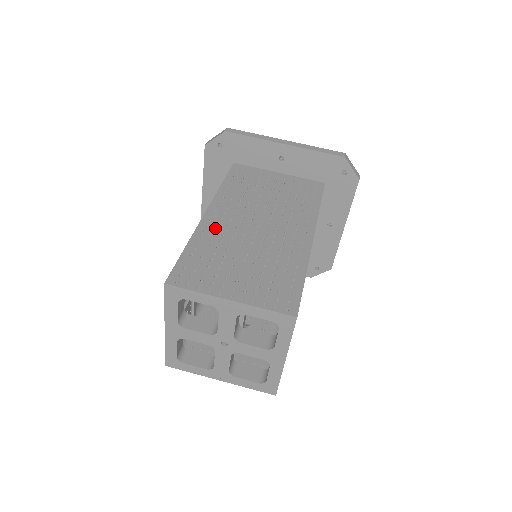
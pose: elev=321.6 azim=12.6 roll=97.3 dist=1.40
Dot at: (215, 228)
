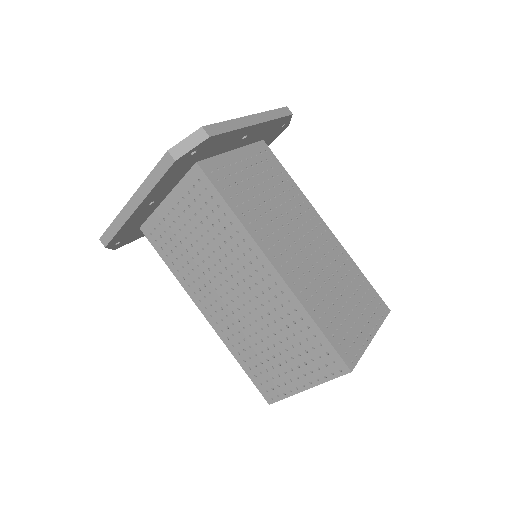
Dot at: (226, 328)
